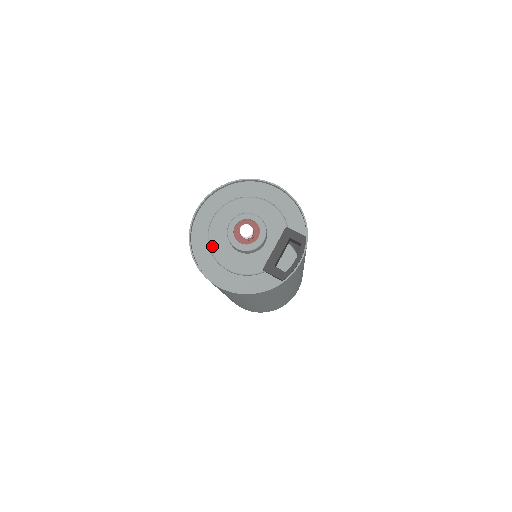
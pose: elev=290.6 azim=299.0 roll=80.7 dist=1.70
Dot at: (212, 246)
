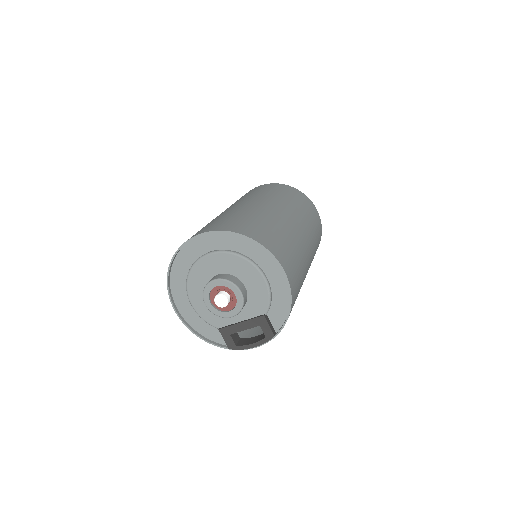
Dot at: (190, 277)
